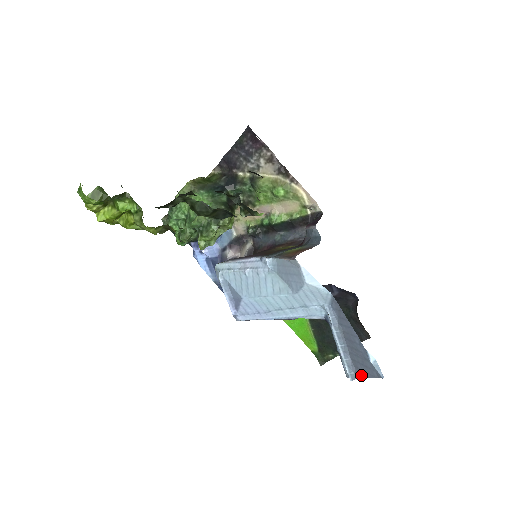
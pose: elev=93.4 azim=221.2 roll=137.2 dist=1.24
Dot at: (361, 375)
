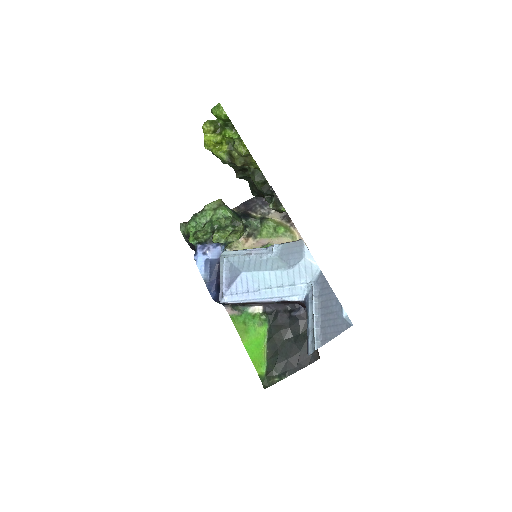
Dot at: (328, 339)
